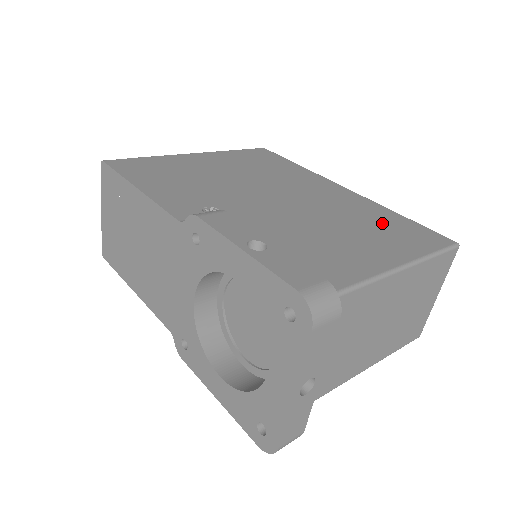
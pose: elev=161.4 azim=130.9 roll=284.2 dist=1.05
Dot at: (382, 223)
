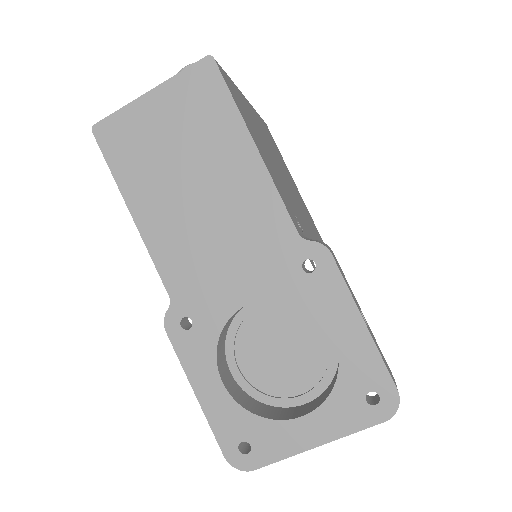
Dot at: occluded
